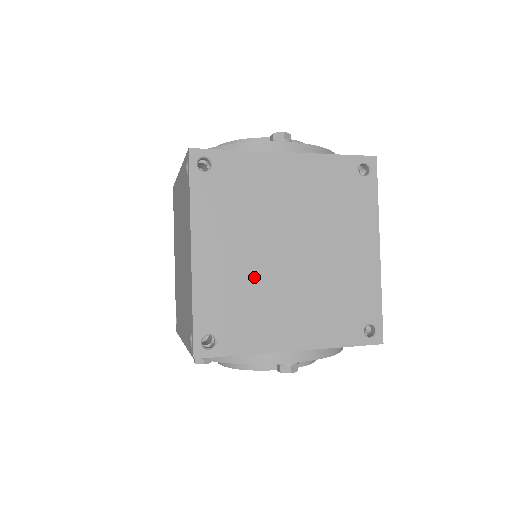
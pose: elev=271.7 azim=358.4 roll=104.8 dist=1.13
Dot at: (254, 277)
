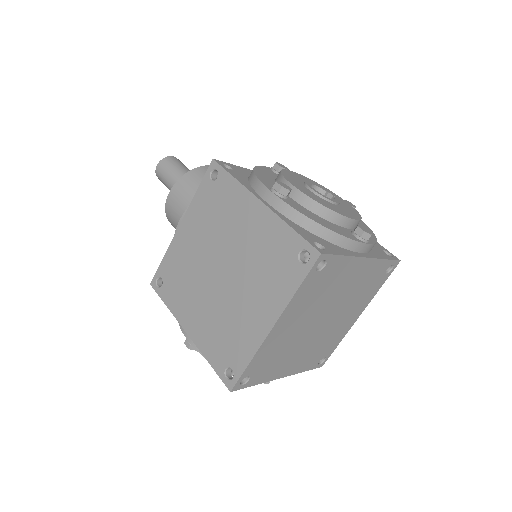
Dot at: (294, 339)
